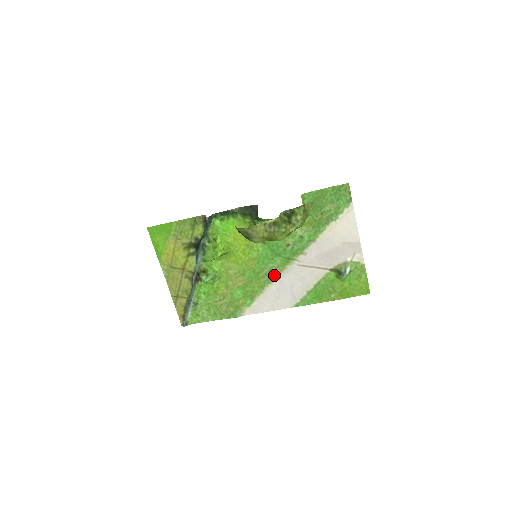
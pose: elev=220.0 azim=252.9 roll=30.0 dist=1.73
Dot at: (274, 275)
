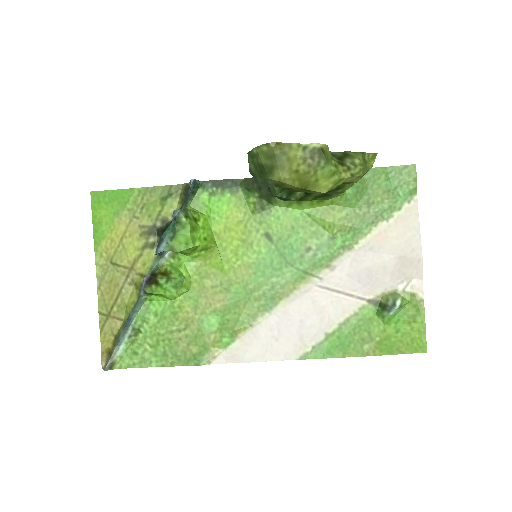
Dot at: (277, 298)
